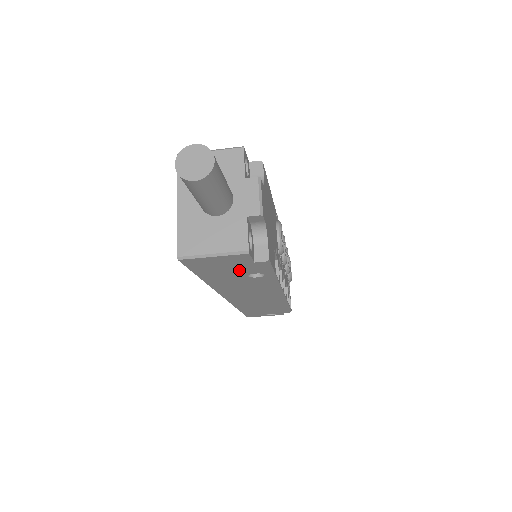
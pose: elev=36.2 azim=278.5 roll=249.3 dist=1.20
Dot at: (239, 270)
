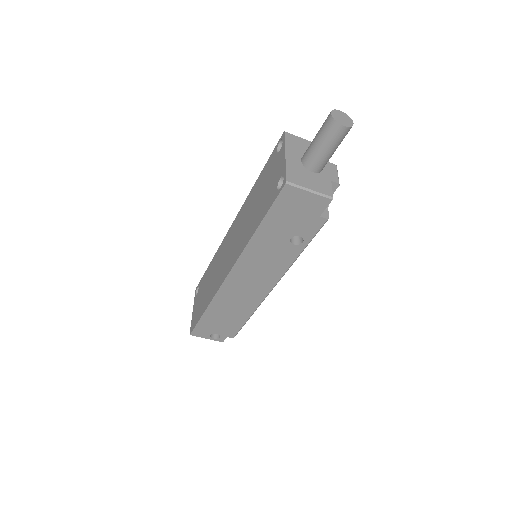
Dot at: (297, 224)
